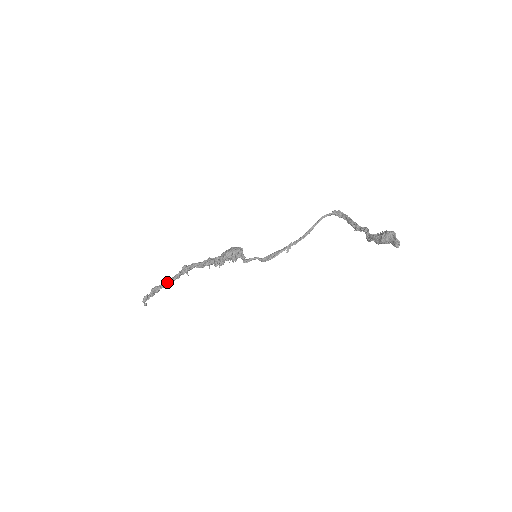
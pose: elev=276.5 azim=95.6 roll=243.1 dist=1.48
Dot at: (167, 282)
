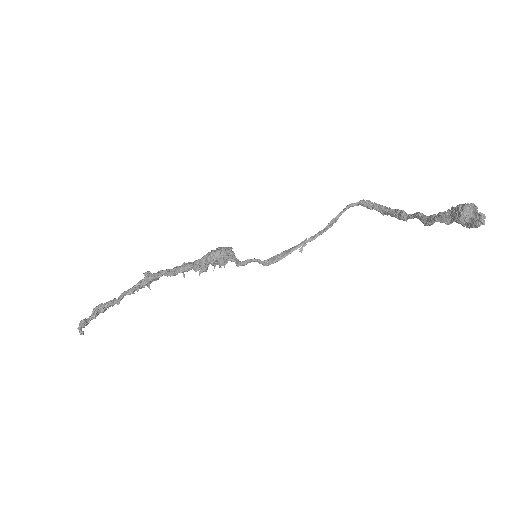
Dot at: (119, 297)
